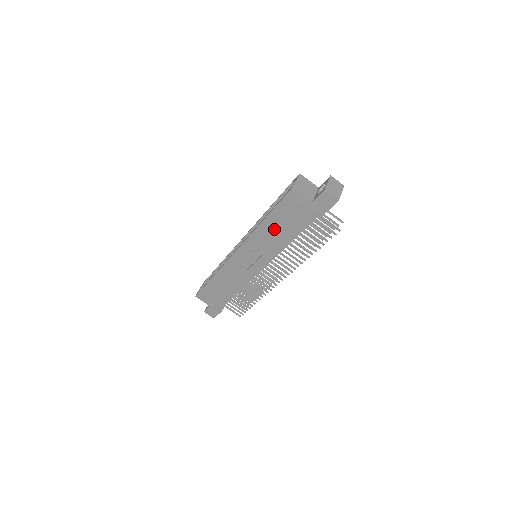
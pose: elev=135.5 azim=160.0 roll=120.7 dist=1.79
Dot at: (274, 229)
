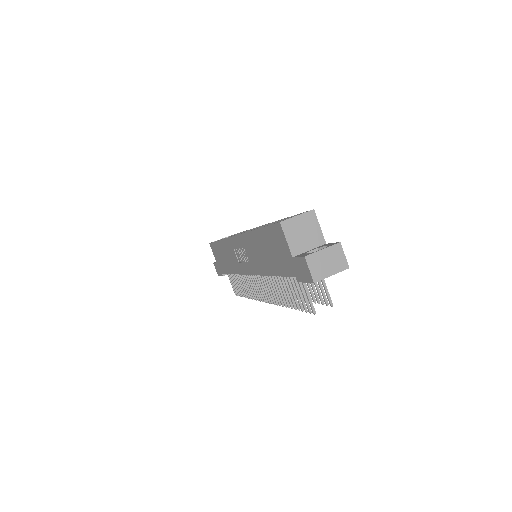
Dot at: (261, 248)
